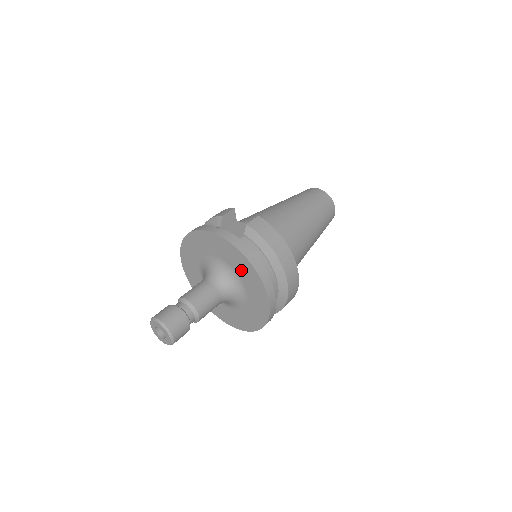
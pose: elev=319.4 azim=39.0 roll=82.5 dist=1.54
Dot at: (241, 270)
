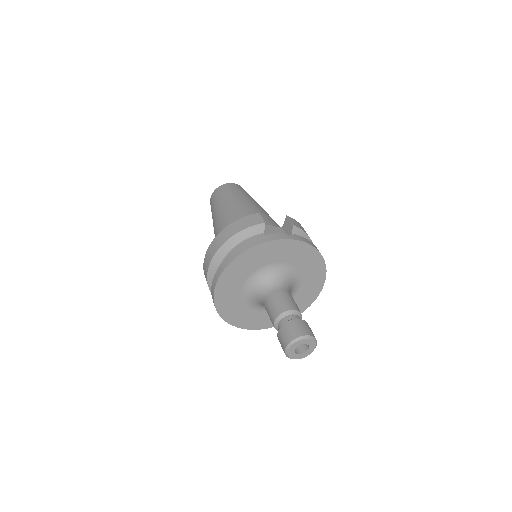
Dot at: (307, 267)
